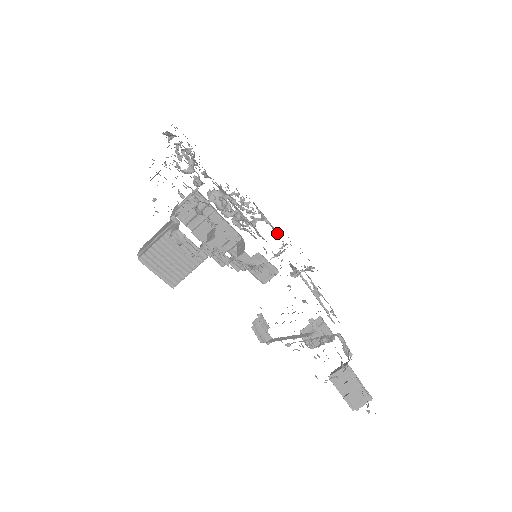
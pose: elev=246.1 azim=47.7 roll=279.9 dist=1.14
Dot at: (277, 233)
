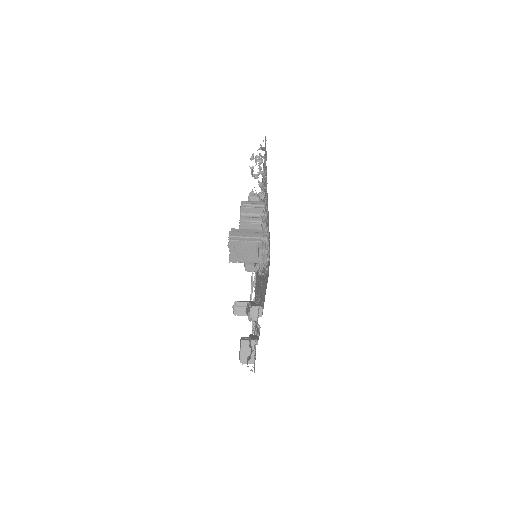
Dot at: occluded
